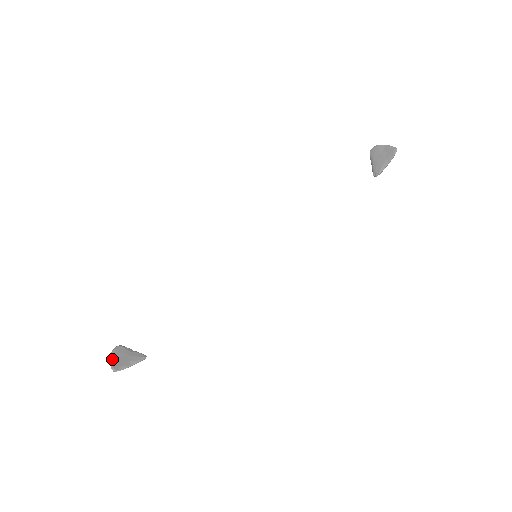
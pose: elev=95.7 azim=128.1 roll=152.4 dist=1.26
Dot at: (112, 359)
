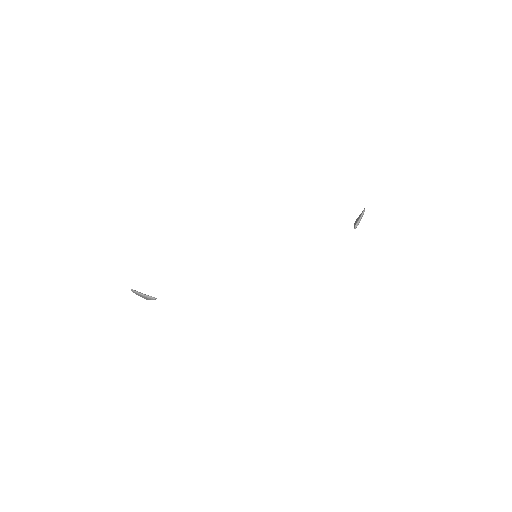
Dot at: occluded
